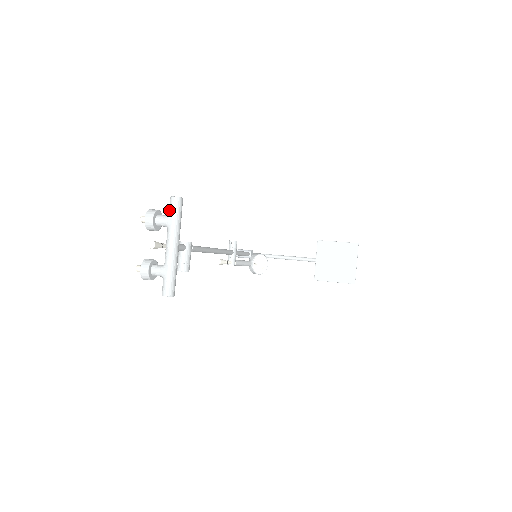
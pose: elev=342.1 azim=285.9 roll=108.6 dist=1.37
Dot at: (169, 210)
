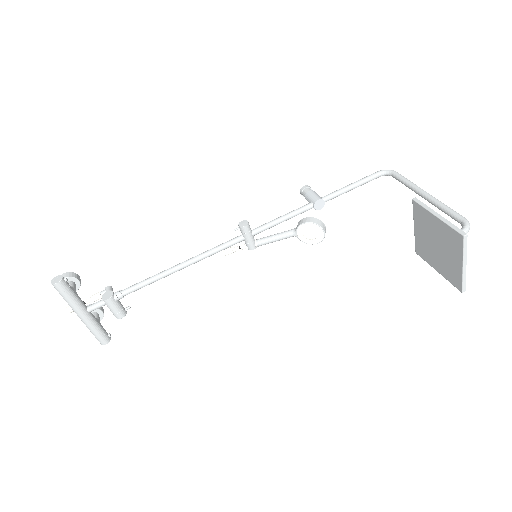
Dot at: occluded
